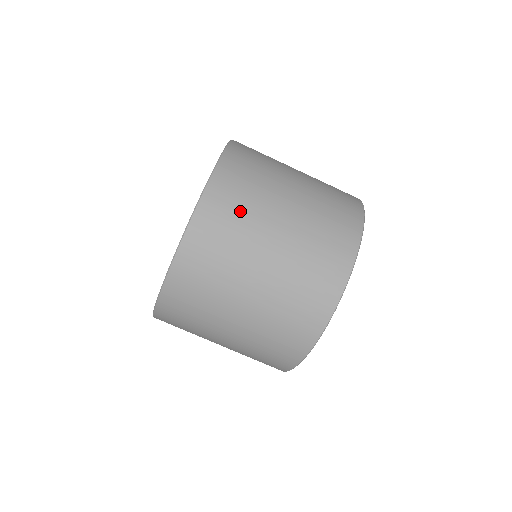
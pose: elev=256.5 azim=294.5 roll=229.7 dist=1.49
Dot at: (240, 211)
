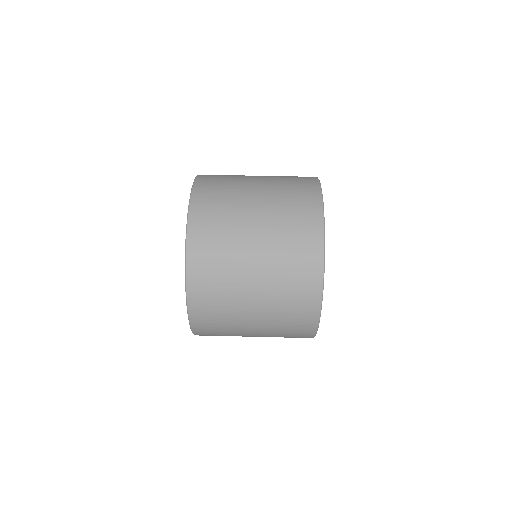
Dot at: (220, 221)
